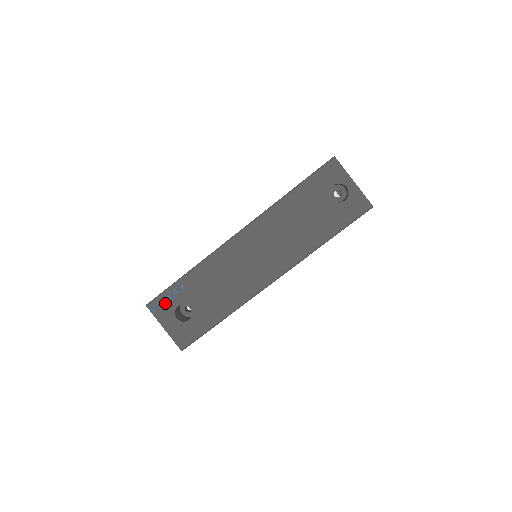
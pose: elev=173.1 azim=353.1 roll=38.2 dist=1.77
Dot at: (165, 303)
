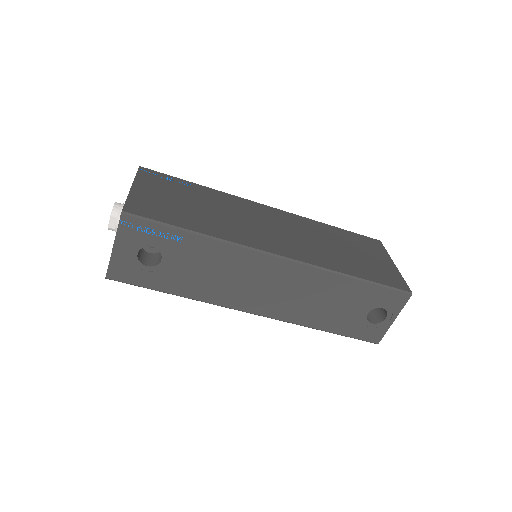
Dot at: (144, 231)
